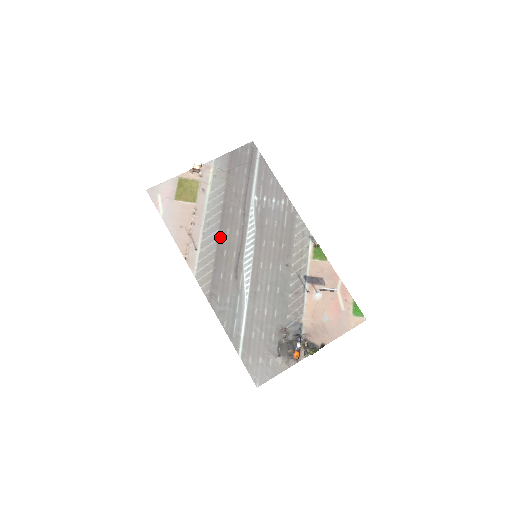
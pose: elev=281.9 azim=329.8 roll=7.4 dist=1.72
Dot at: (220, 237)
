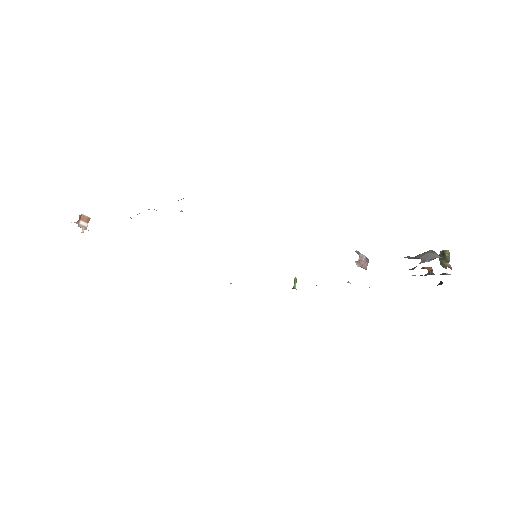
Dot at: occluded
